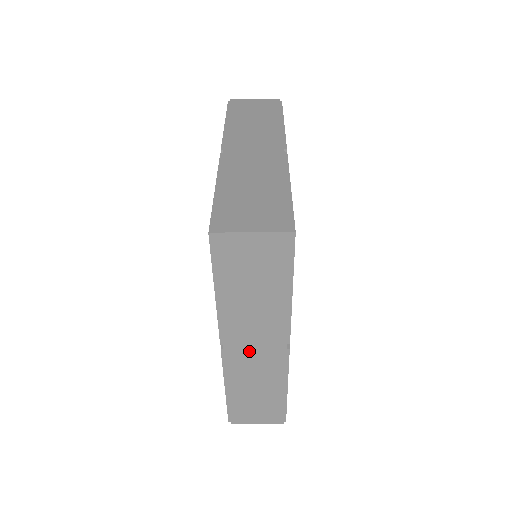
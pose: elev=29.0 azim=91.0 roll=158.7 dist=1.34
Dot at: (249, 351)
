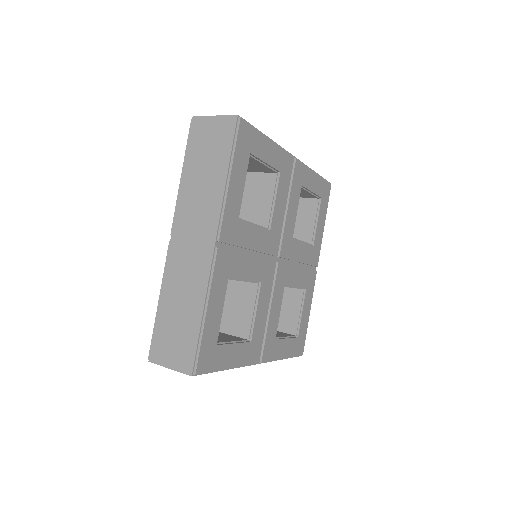
Dot at: occluded
